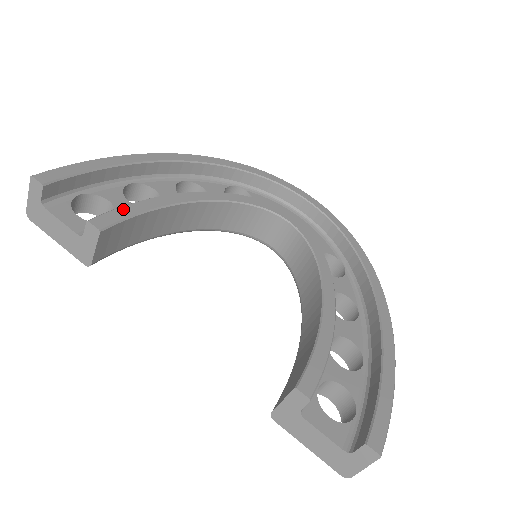
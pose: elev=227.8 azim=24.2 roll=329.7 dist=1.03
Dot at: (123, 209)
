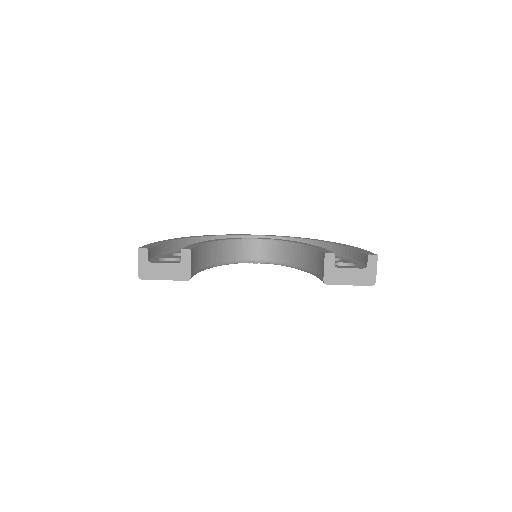
Dot at: (189, 246)
